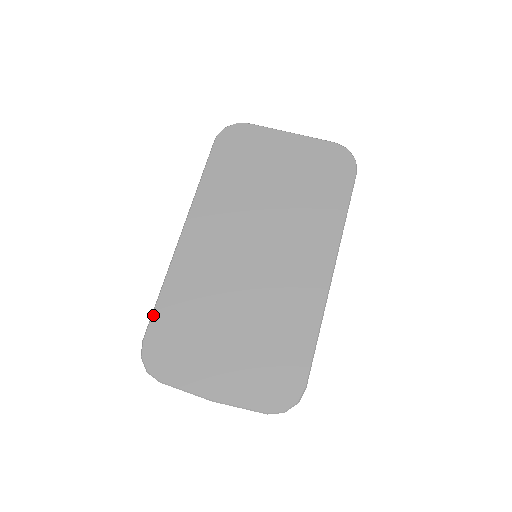
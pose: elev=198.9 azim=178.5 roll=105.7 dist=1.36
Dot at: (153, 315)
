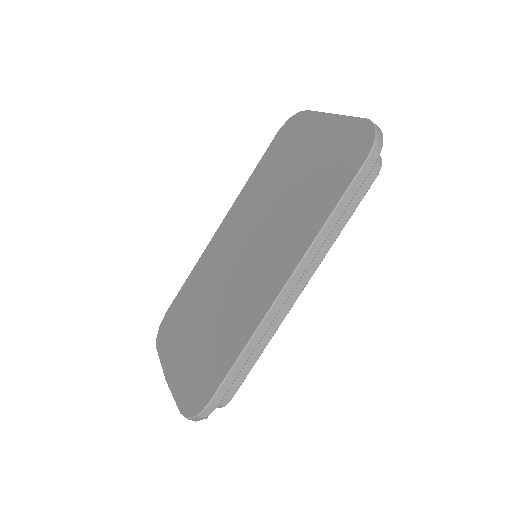
Dot at: (178, 294)
